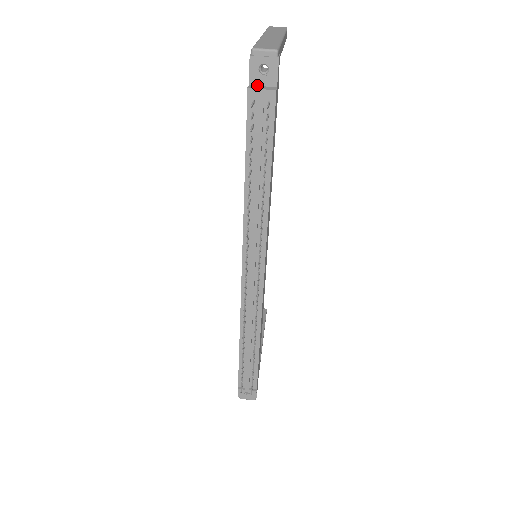
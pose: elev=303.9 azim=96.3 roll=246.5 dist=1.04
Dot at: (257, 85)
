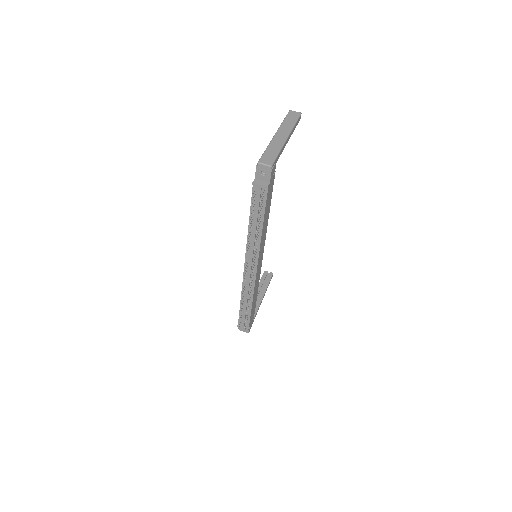
Dot at: (259, 179)
